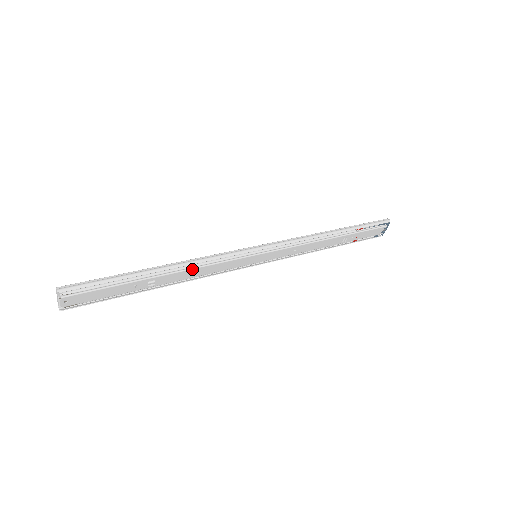
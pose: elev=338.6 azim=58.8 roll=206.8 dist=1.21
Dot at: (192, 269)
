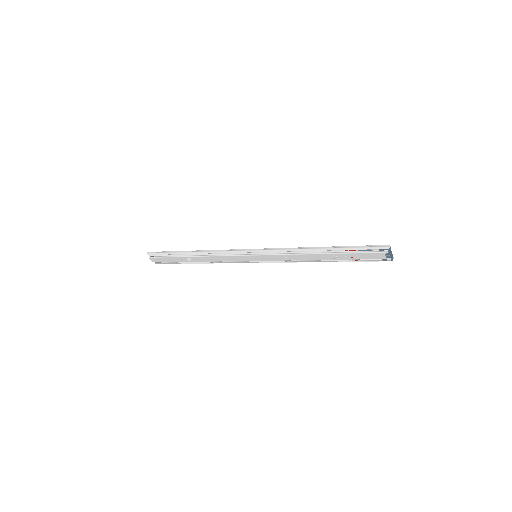
Dot at: (210, 256)
